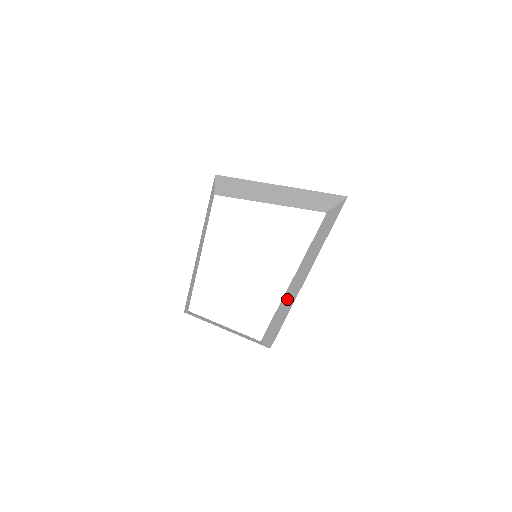
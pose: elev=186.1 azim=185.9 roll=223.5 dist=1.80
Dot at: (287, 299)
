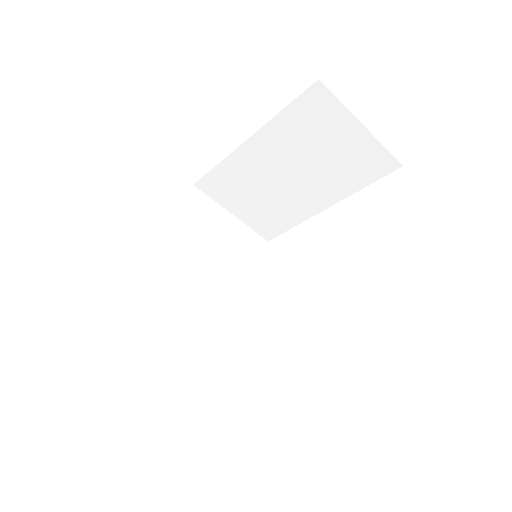
Dot at: occluded
